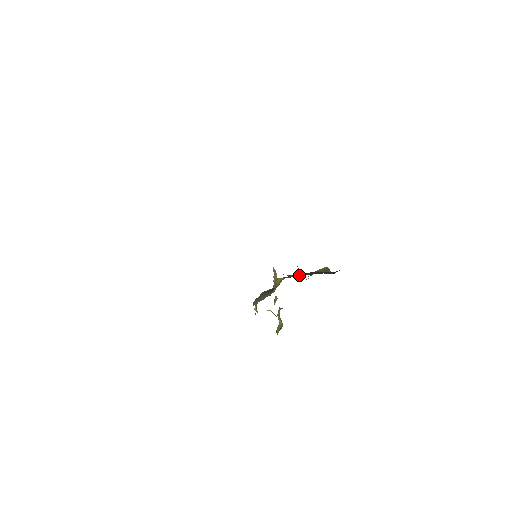
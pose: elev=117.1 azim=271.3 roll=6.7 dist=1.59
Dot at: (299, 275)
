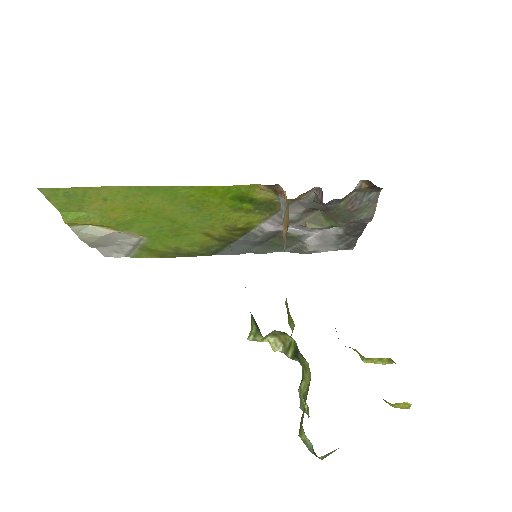
Dot at: occluded
